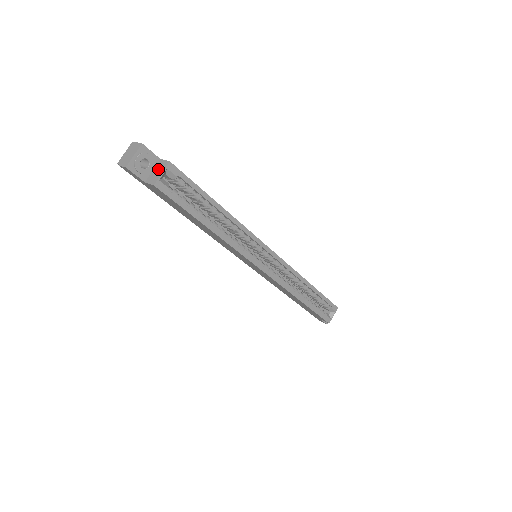
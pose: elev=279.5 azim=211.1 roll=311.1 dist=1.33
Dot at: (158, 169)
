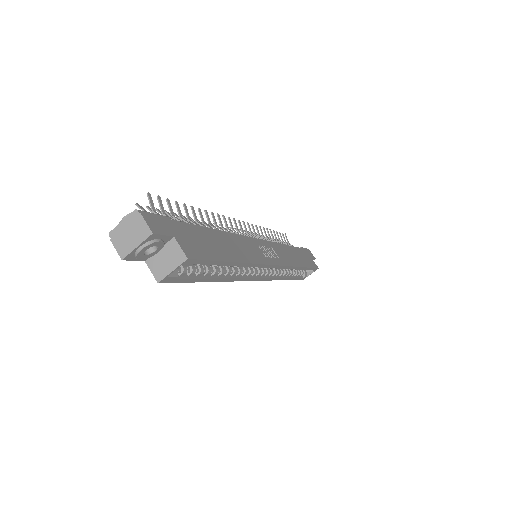
Dot at: (168, 256)
